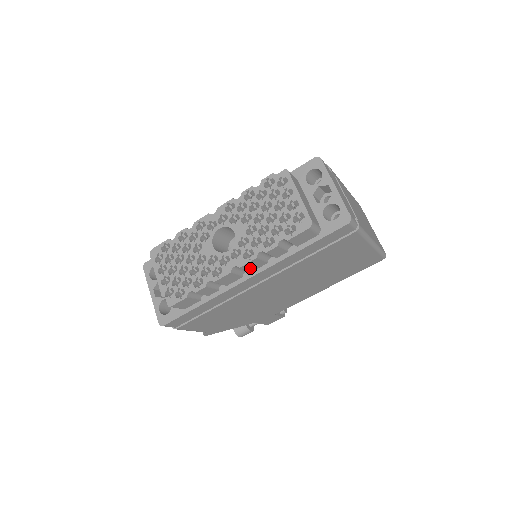
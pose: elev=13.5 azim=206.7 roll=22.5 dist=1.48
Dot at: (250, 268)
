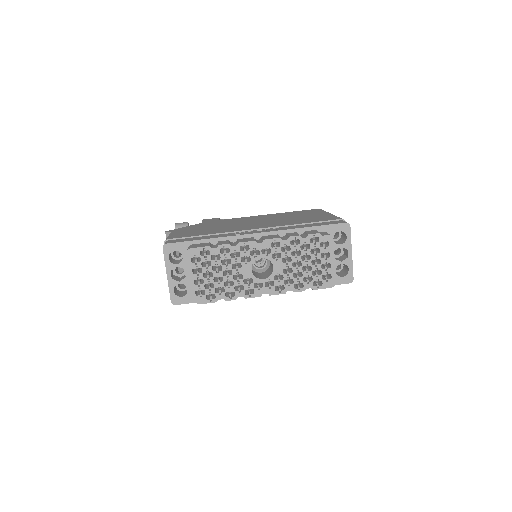
Dot at: occluded
